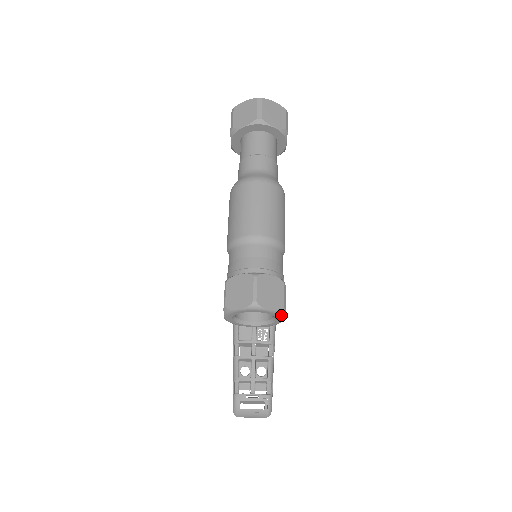
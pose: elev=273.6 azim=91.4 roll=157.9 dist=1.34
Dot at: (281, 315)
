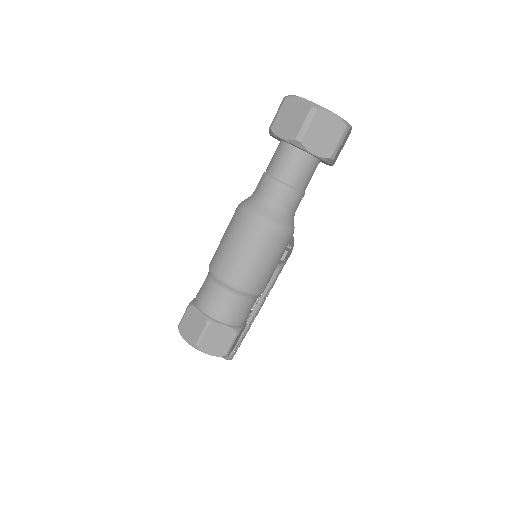
Dot at: (223, 356)
